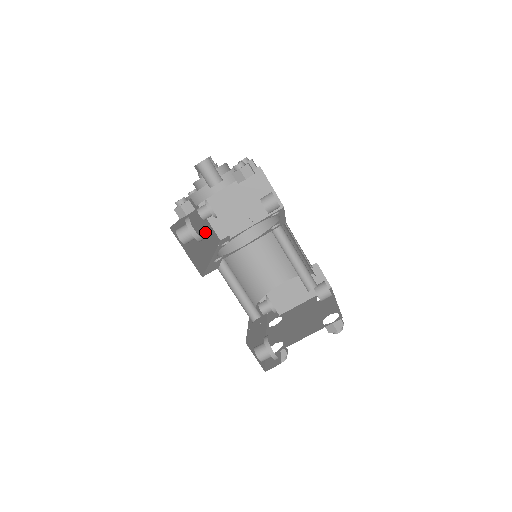
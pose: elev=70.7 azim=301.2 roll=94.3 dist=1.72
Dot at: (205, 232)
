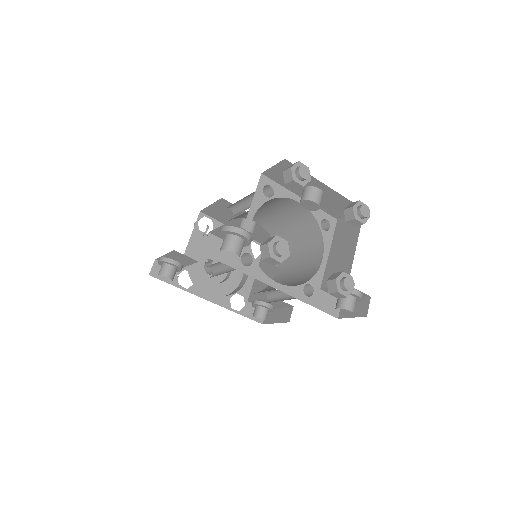
Dot at: occluded
